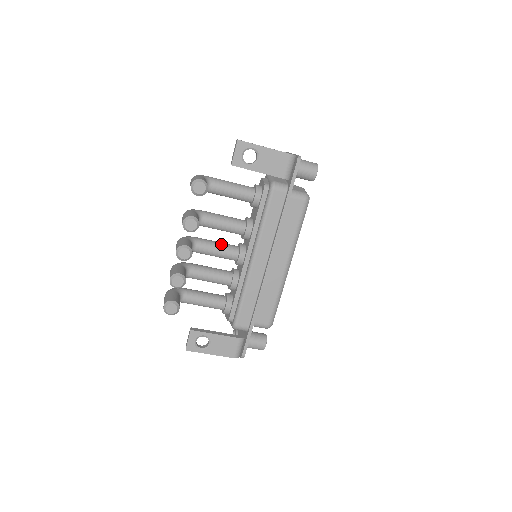
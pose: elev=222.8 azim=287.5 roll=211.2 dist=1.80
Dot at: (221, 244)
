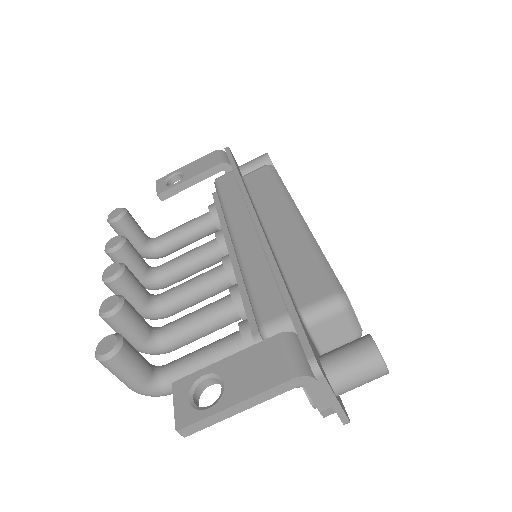
Dot at: occluded
